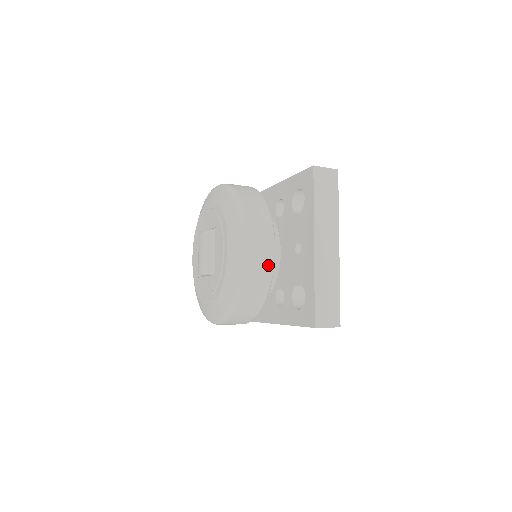
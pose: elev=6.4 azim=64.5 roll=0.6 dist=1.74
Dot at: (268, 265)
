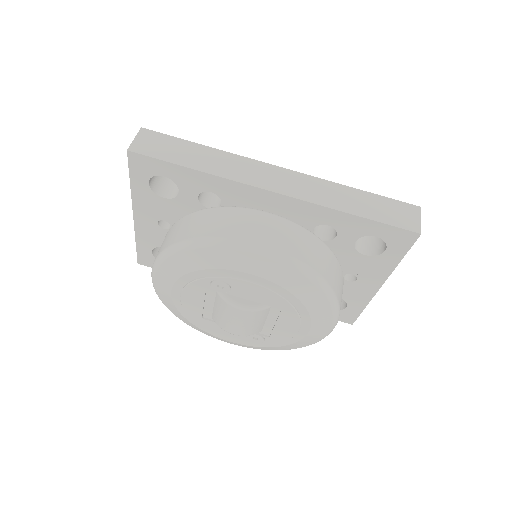
Dot at: occluded
